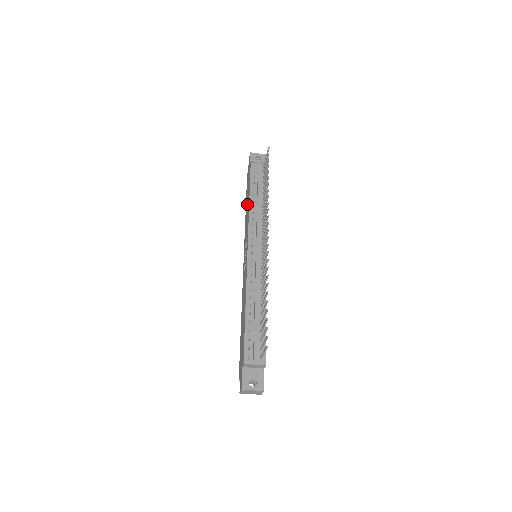
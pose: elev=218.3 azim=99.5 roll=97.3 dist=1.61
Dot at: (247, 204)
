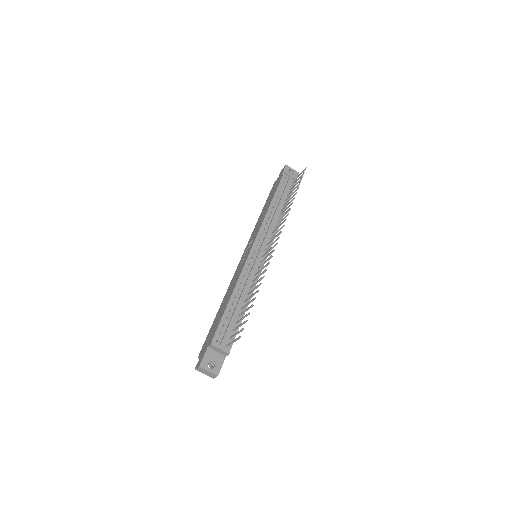
Dot at: (265, 208)
